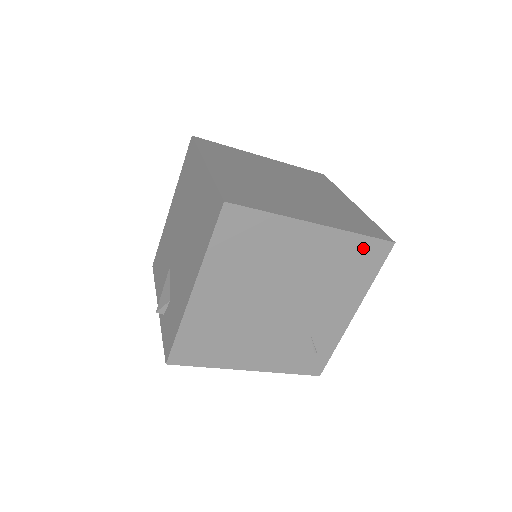
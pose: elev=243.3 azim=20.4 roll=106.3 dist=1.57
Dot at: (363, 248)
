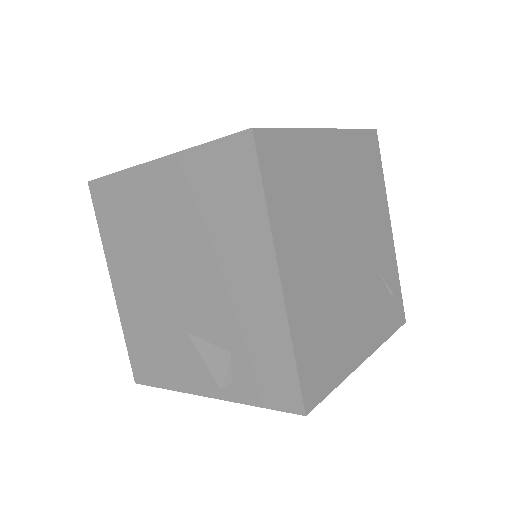
Dot at: (363, 145)
